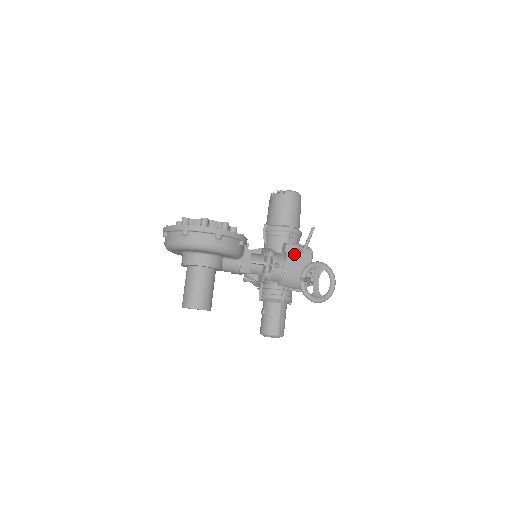
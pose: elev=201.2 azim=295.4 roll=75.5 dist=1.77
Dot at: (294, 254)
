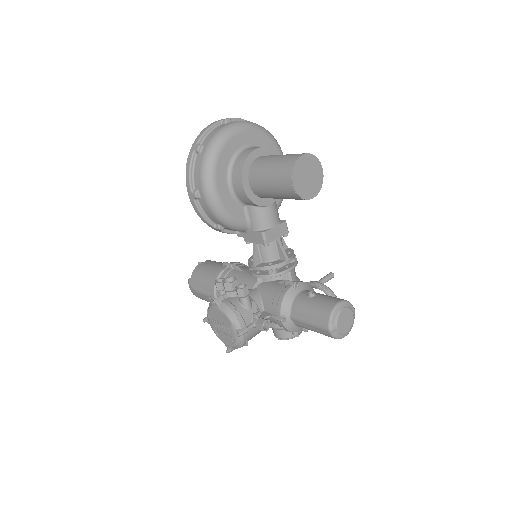
Dot at: occluded
